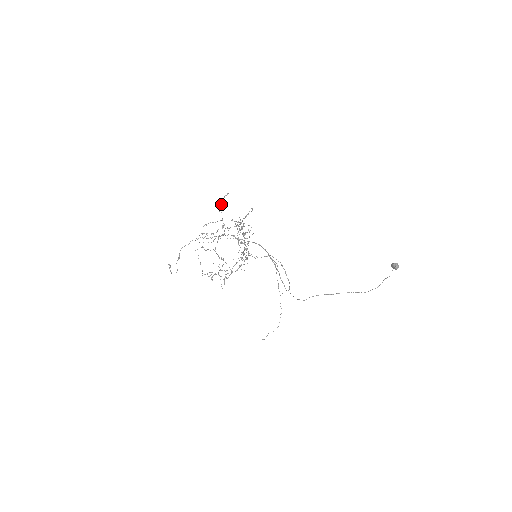
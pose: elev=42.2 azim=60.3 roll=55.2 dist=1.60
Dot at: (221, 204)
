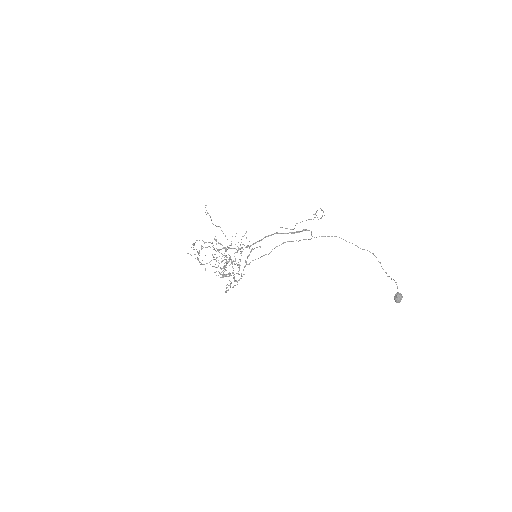
Dot at: occluded
